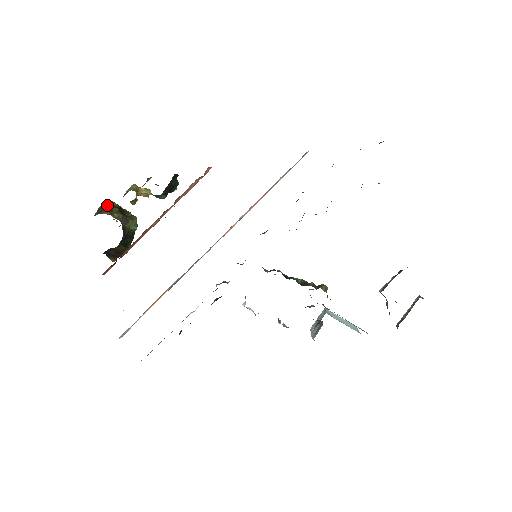
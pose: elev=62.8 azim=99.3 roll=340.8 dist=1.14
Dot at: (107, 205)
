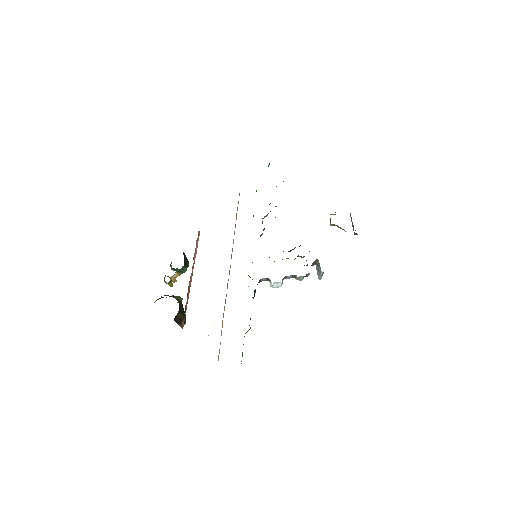
Dot at: occluded
